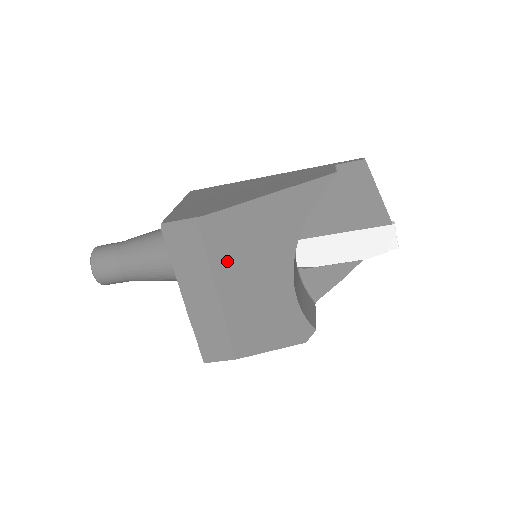
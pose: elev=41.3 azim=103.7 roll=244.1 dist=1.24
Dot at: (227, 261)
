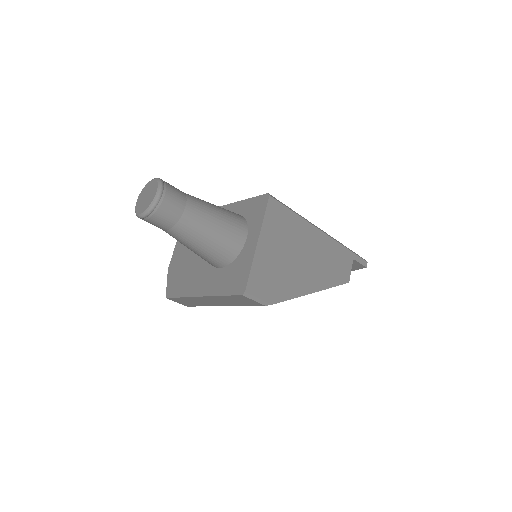
Dot at: occluded
